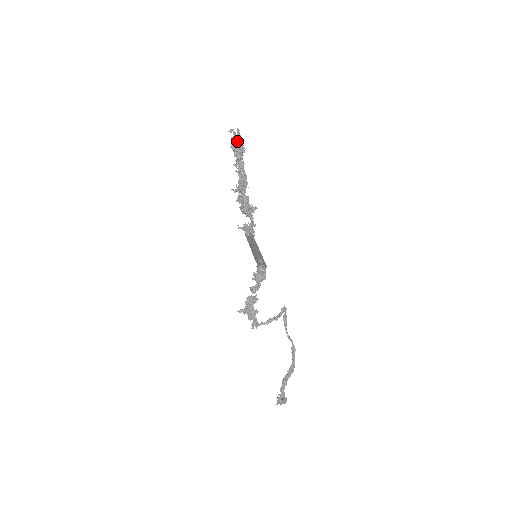
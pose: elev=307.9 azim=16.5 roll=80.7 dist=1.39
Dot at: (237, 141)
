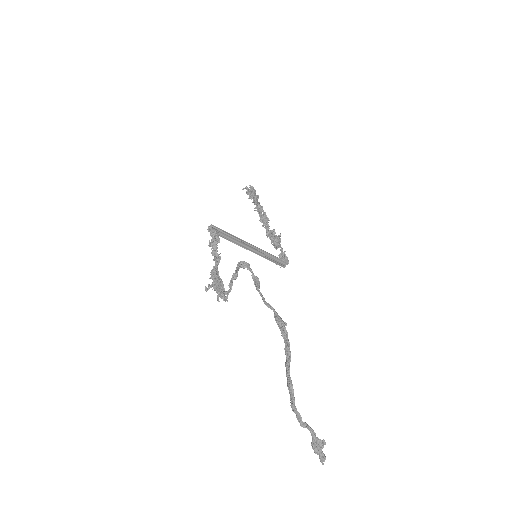
Dot at: (249, 192)
